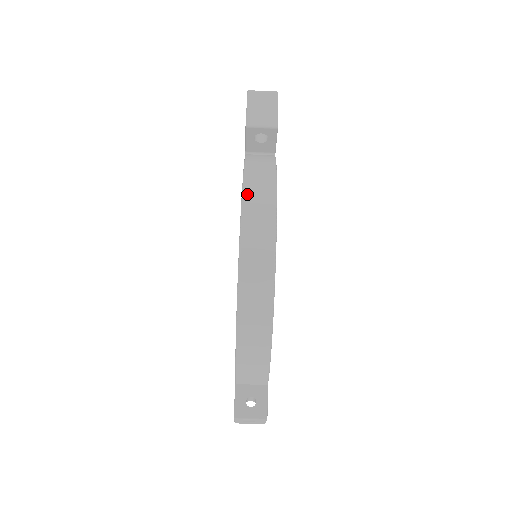
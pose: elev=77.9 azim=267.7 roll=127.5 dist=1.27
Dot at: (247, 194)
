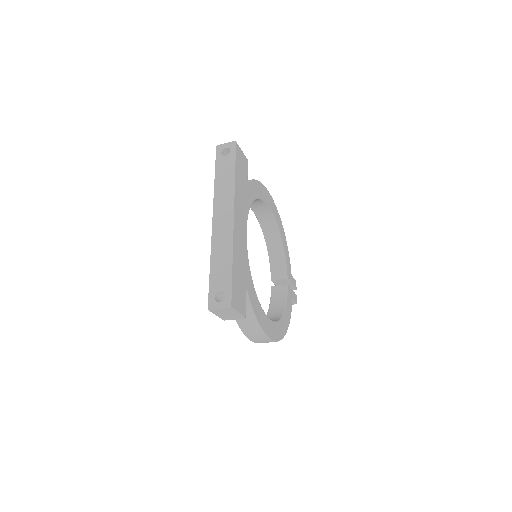
Dot at: (249, 337)
